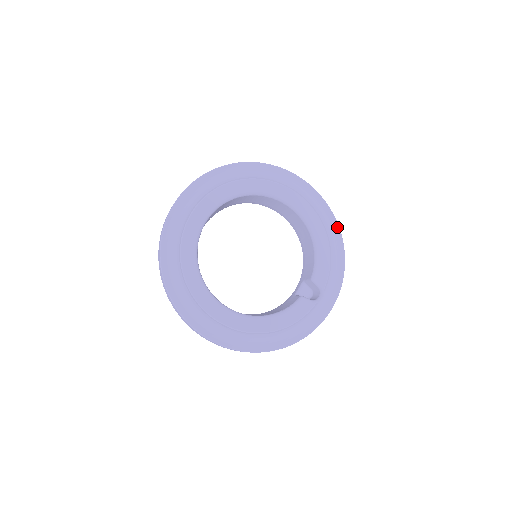
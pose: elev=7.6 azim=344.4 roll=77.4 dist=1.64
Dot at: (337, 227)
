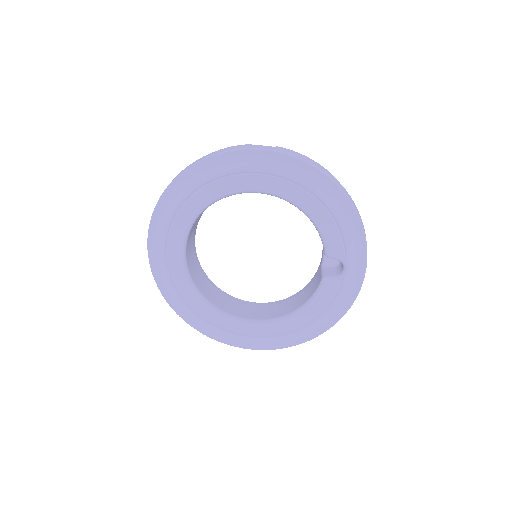
Dot at: (329, 181)
